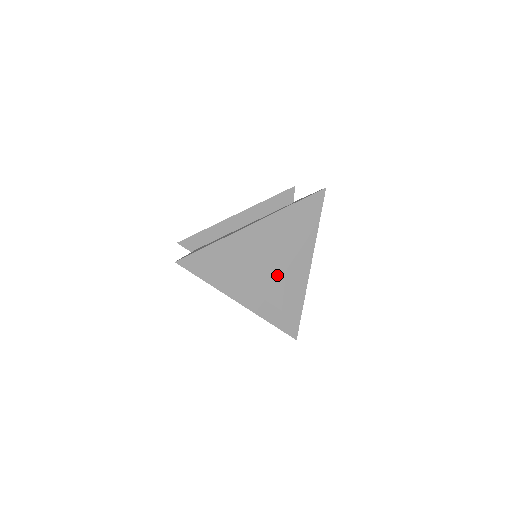
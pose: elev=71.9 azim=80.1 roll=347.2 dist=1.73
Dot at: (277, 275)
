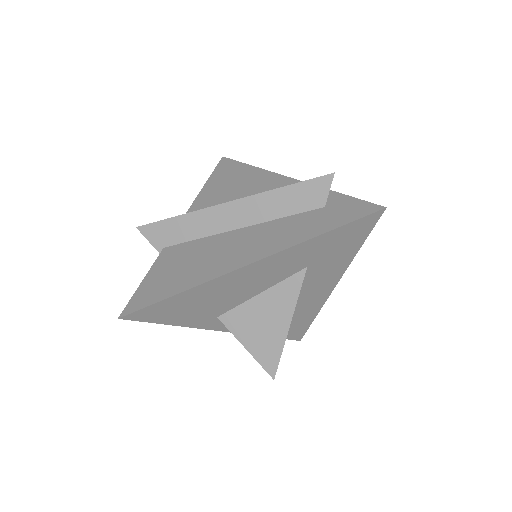
Dot at: (276, 327)
